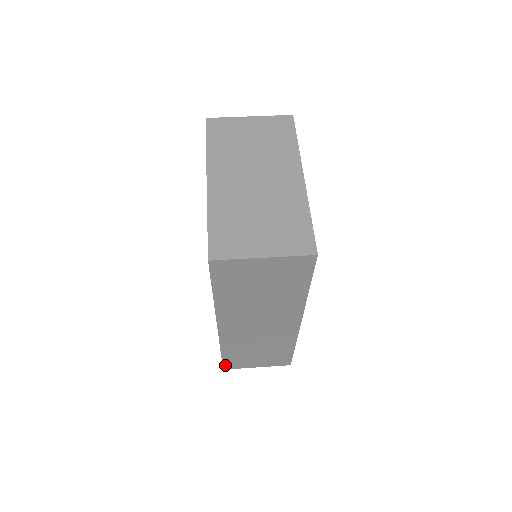
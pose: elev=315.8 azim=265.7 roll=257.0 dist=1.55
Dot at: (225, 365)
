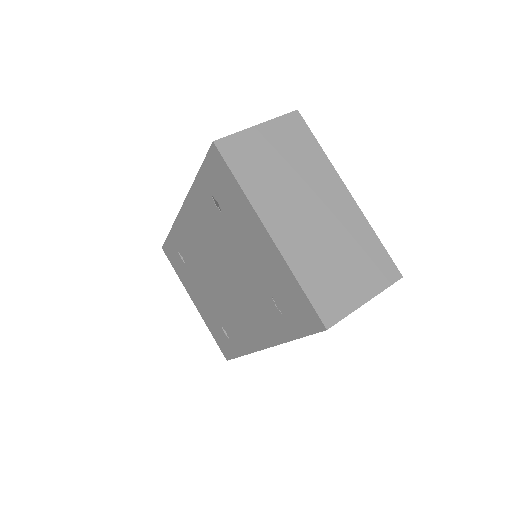
Dot at: occluded
